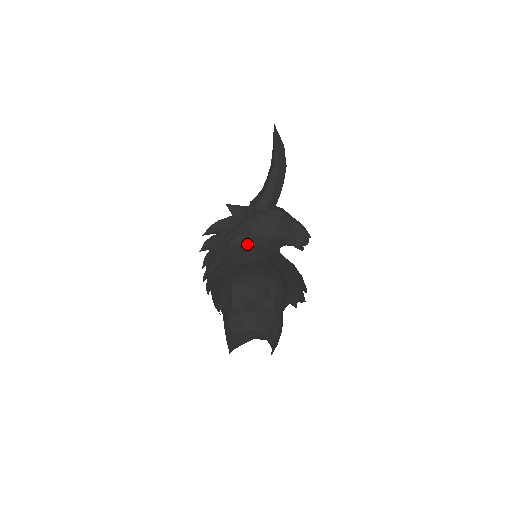
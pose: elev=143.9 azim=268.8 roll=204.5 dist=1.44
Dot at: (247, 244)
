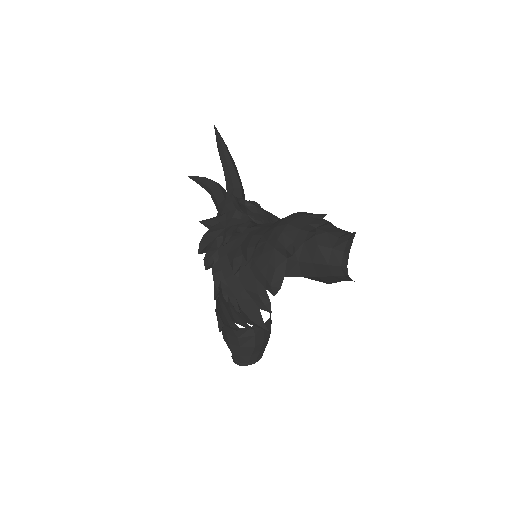
Dot at: (254, 224)
